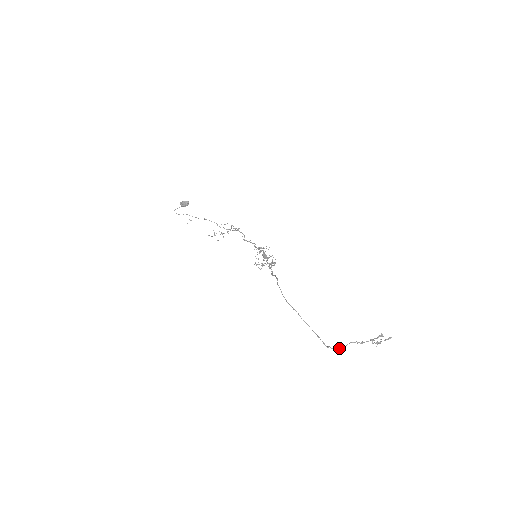
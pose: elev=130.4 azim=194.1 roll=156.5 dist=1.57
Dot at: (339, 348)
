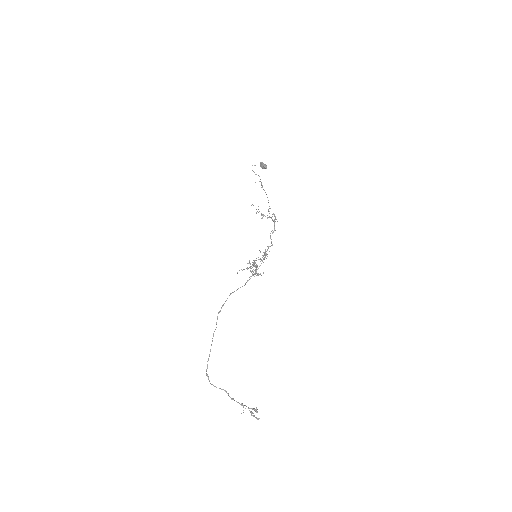
Dot at: (212, 384)
